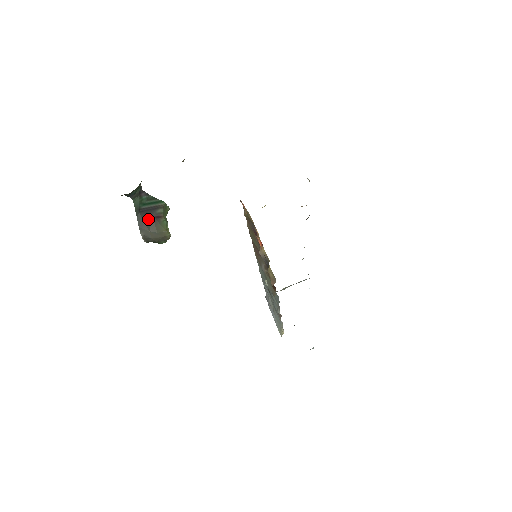
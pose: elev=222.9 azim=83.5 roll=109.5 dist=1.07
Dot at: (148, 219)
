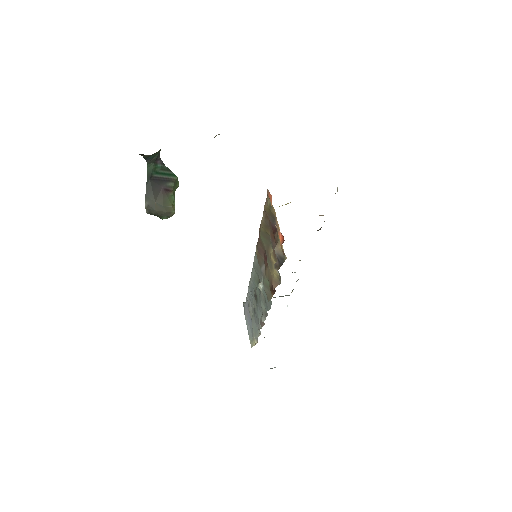
Dot at: (157, 189)
